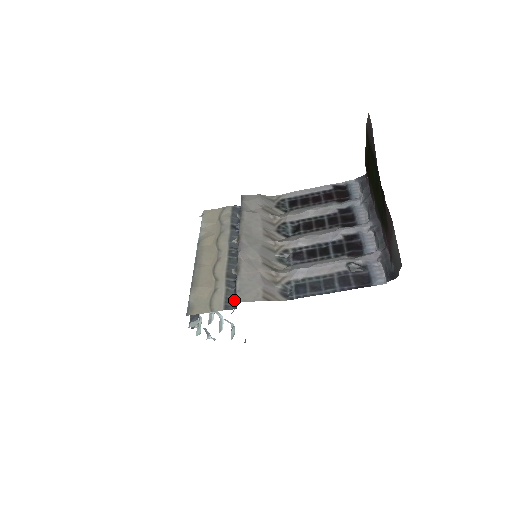
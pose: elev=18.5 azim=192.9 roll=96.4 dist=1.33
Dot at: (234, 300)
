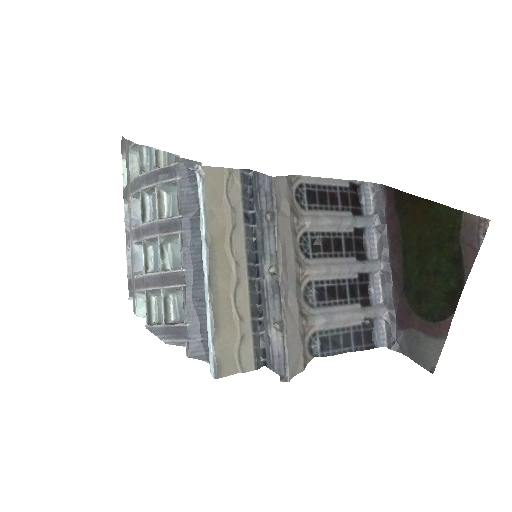
Dot at: (285, 377)
